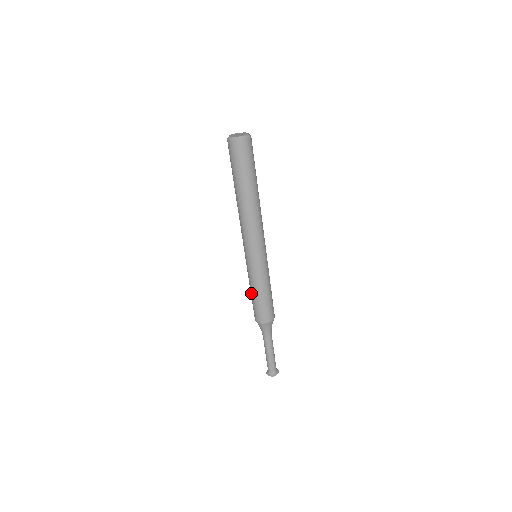
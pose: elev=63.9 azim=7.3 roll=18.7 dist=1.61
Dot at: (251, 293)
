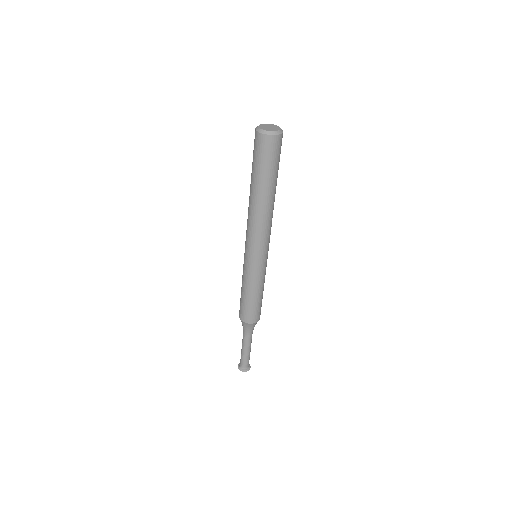
Dot at: (245, 295)
